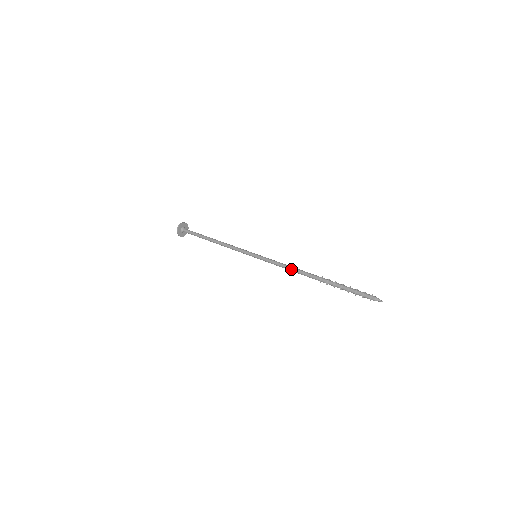
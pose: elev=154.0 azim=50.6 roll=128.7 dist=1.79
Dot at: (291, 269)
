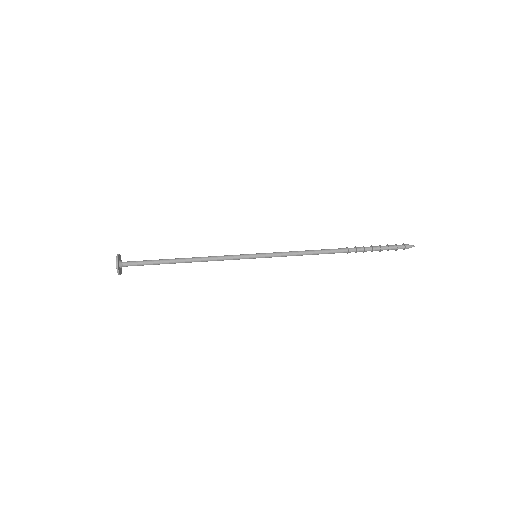
Dot at: (310, 254)
